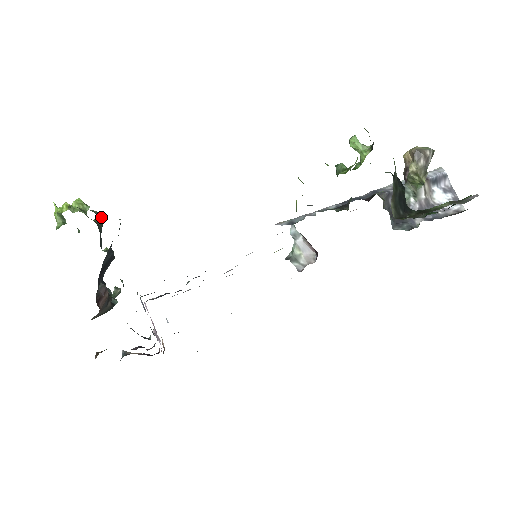
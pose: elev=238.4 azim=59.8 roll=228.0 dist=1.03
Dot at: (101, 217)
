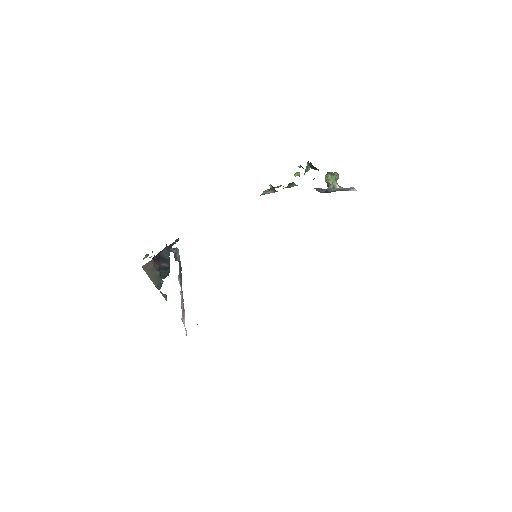
Dot at: occluded
